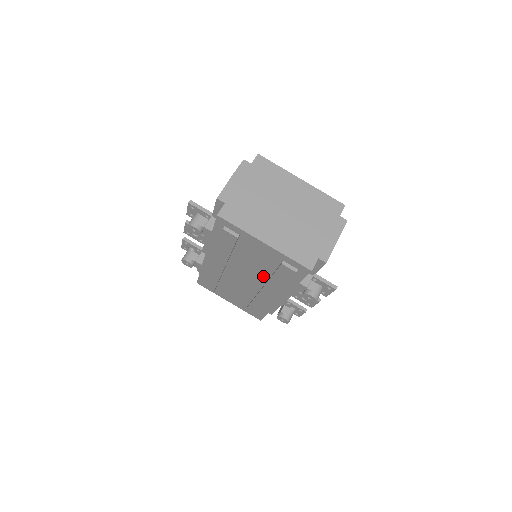
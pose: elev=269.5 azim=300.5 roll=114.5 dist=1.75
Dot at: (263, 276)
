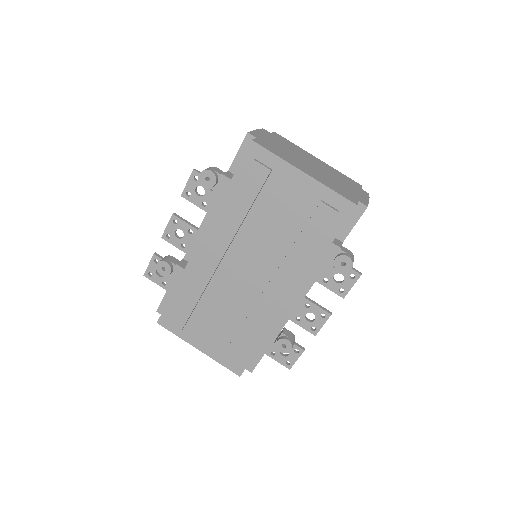
Dot at: (280, 251)
